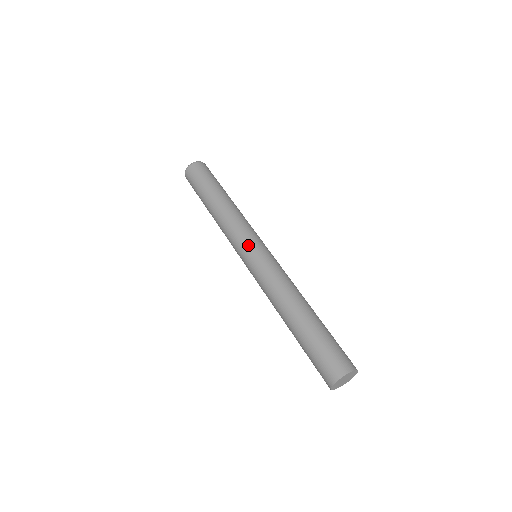
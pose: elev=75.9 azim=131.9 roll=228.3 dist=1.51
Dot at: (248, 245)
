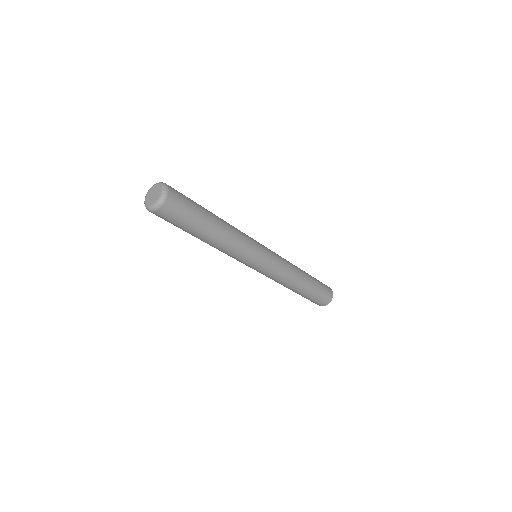
Dot at: (254, 265)
